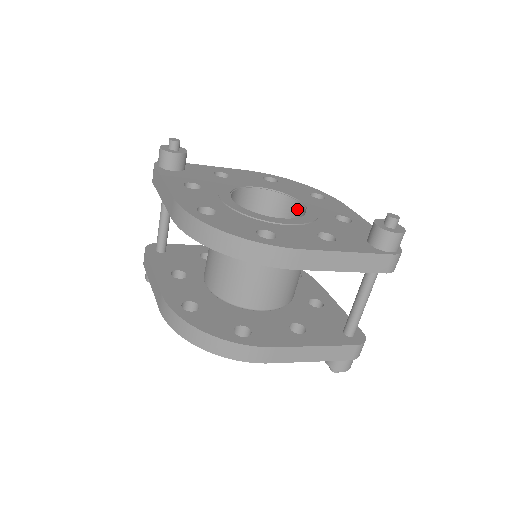
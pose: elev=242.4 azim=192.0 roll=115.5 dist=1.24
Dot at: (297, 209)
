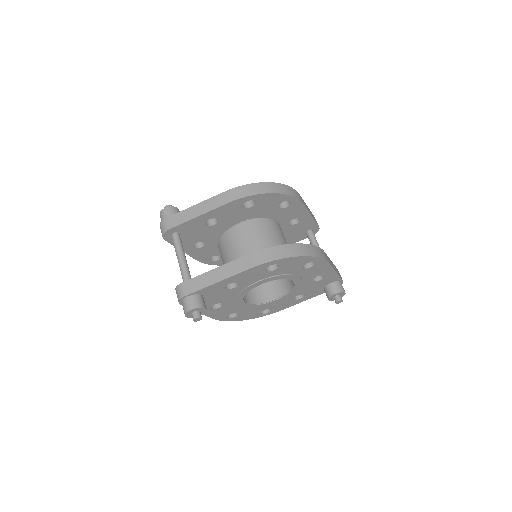
Dot at: occluded
